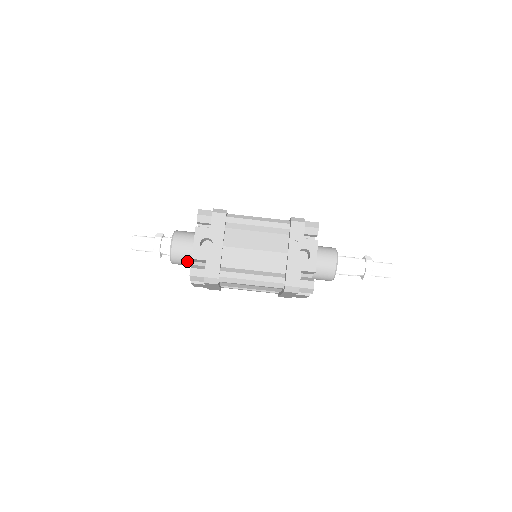
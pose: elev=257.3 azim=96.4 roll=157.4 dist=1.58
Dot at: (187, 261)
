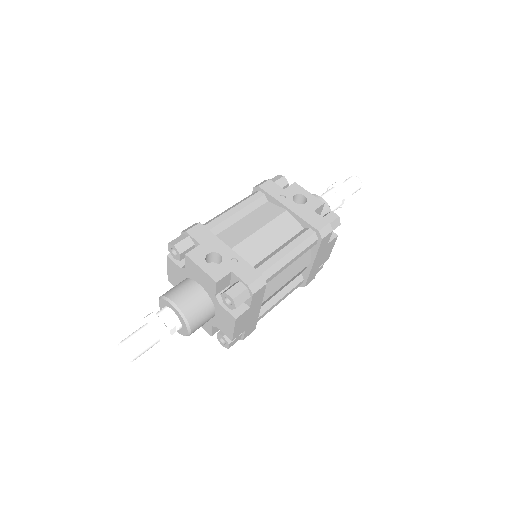
Dot at: (205, 309)
